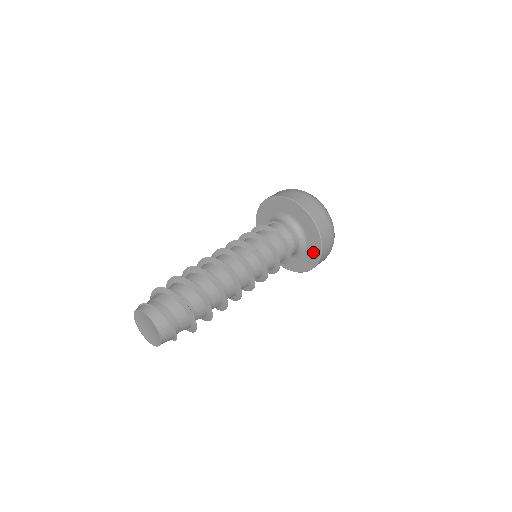
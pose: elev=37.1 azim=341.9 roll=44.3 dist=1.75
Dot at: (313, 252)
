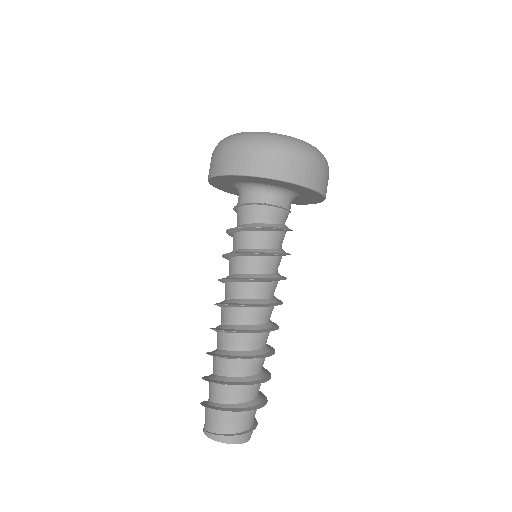
Dot at: (296, 202)
